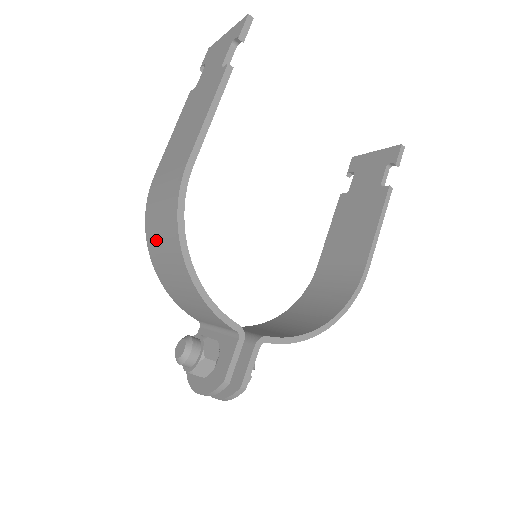
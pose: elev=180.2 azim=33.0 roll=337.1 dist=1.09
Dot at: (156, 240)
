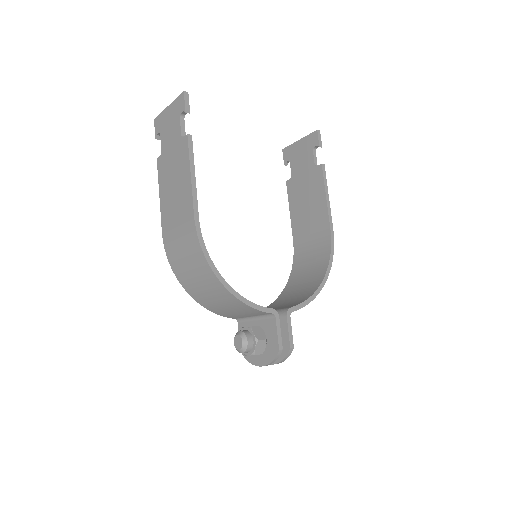
Dot at: (189, 277)
